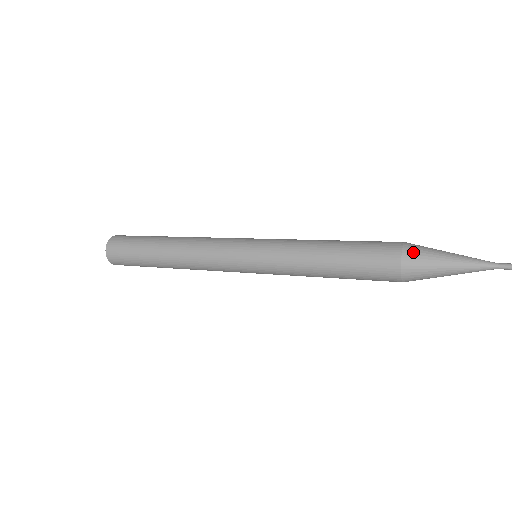
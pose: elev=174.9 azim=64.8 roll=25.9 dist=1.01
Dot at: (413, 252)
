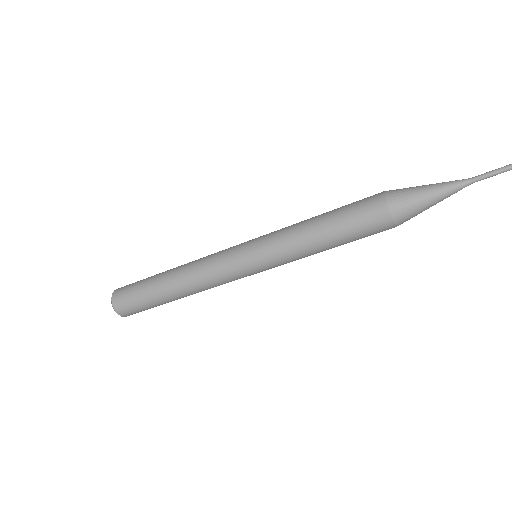
Dot at: (394, 192)
